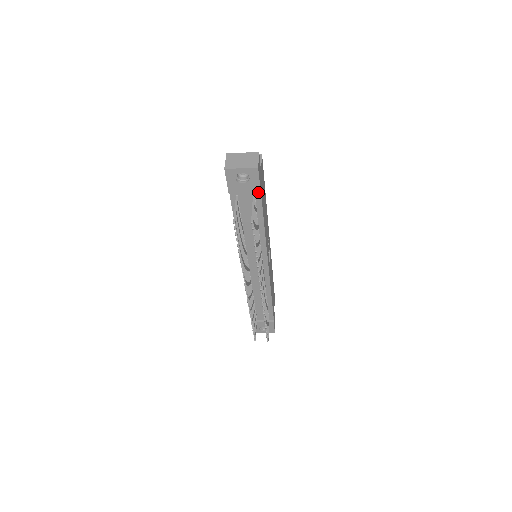
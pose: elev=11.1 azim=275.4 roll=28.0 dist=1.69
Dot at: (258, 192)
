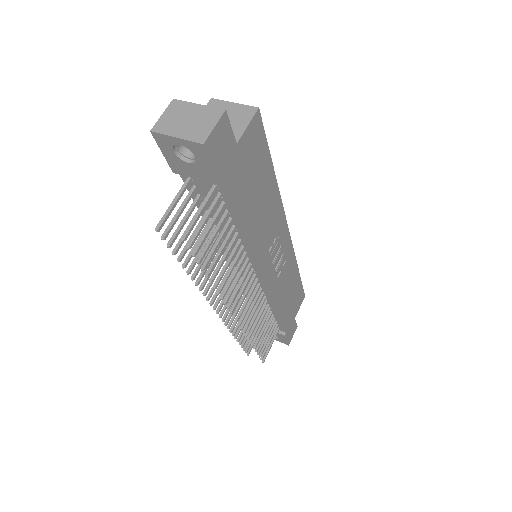
Dot at: (217, 183)
